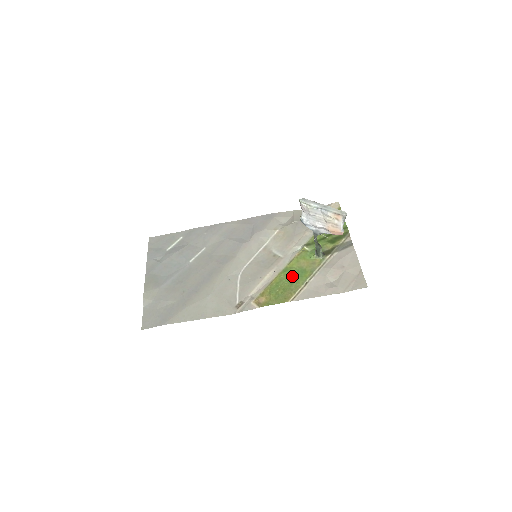
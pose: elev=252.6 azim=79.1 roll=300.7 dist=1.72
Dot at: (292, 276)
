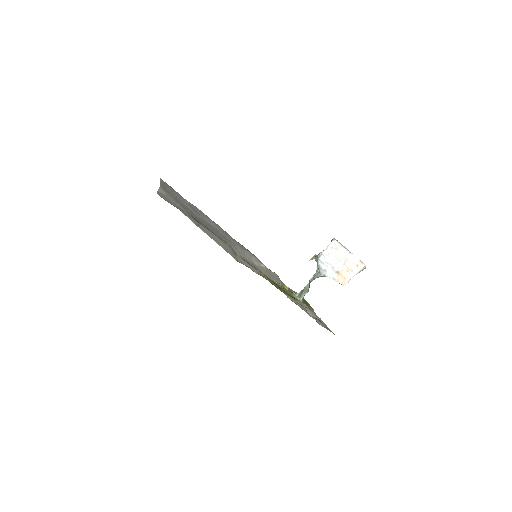
Dot at: (281, 288)
